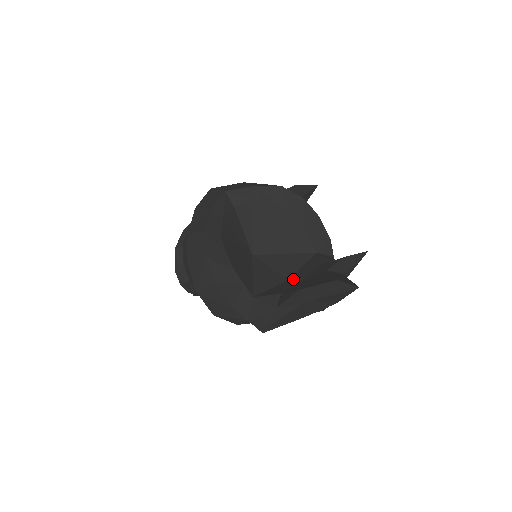
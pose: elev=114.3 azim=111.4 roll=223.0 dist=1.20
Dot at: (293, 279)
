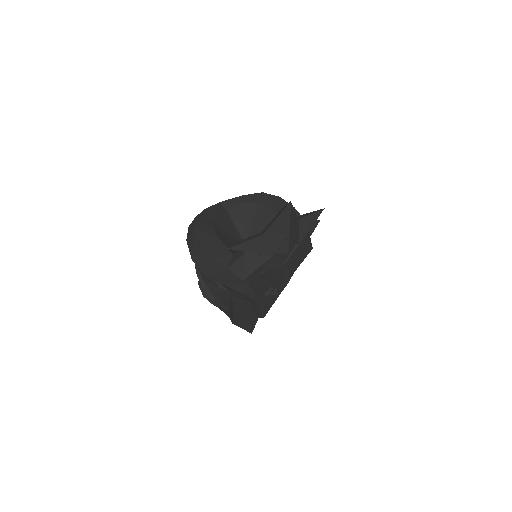
Dot at: occluded
